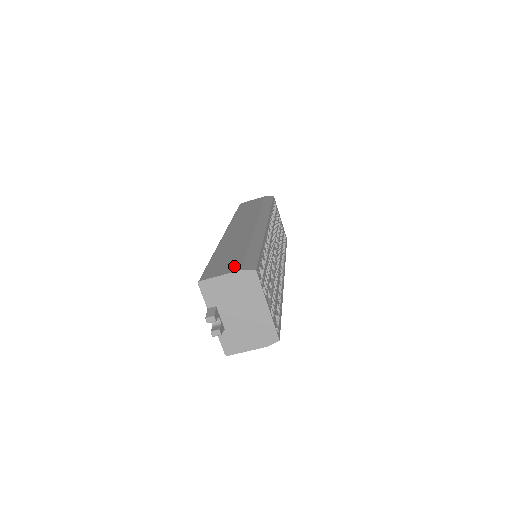
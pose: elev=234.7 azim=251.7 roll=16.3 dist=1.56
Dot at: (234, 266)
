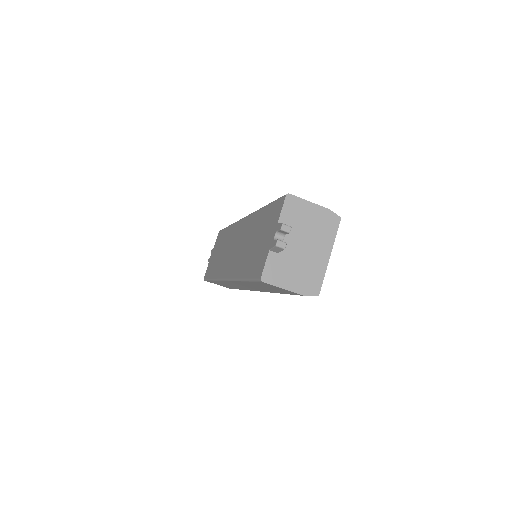
Dot at: occluded
